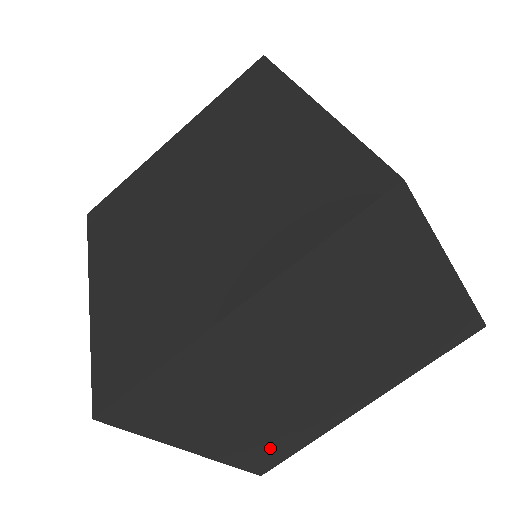
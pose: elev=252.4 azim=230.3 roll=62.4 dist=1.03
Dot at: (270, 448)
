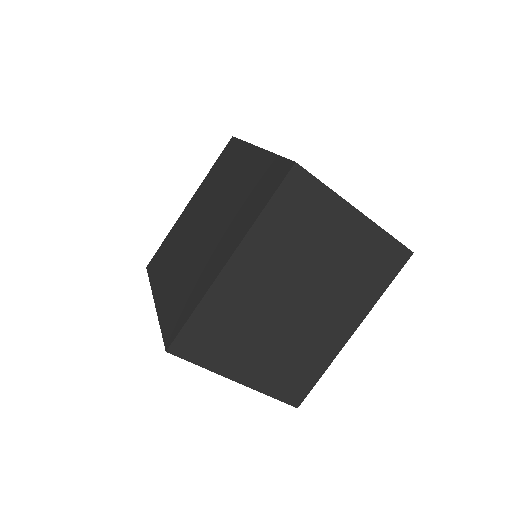
Dot at: (294, 378)
